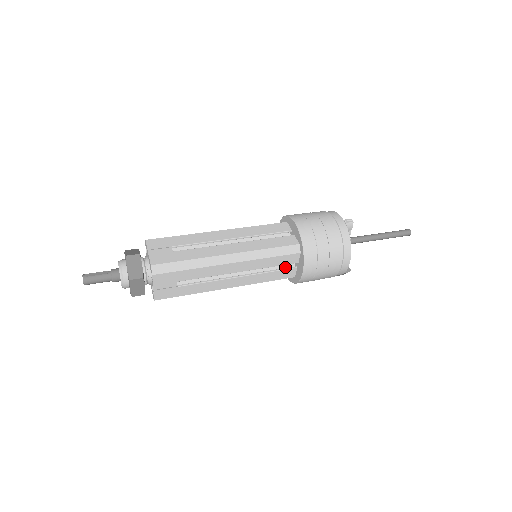
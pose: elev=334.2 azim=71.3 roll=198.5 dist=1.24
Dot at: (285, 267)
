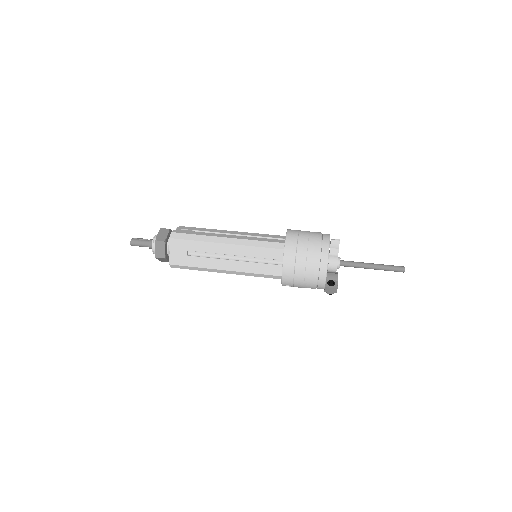
Dot at: (274, 265)
